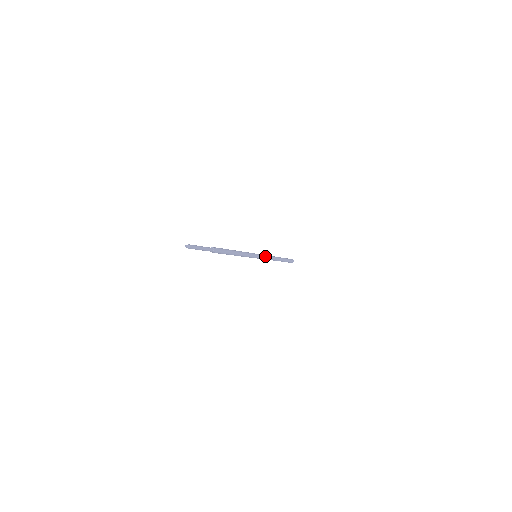
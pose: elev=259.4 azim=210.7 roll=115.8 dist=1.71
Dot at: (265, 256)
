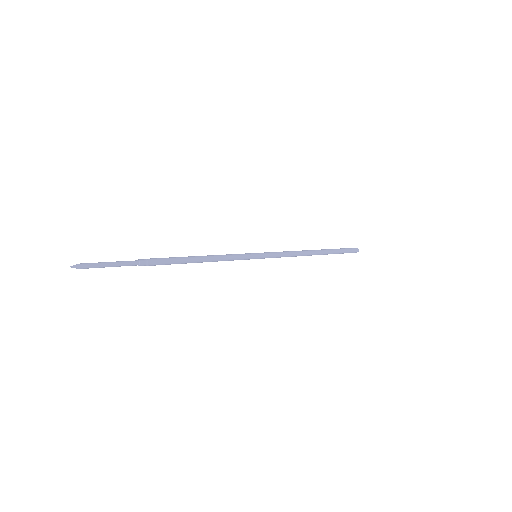
Dot at: (276, 252)
